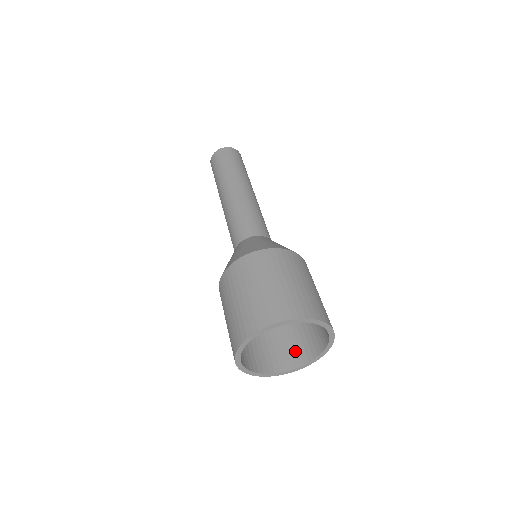
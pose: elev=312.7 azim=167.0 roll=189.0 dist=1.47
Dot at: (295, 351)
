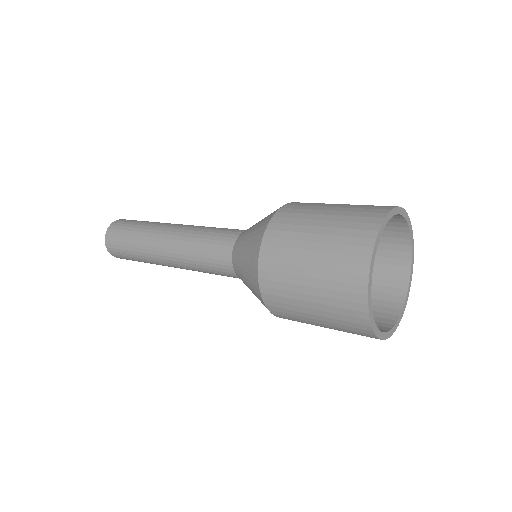
Dot at: occluded
